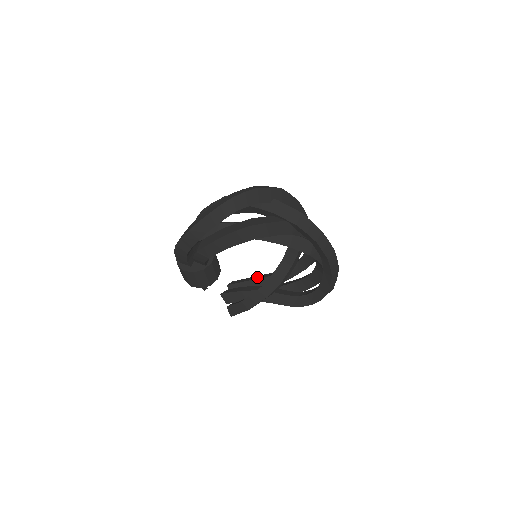
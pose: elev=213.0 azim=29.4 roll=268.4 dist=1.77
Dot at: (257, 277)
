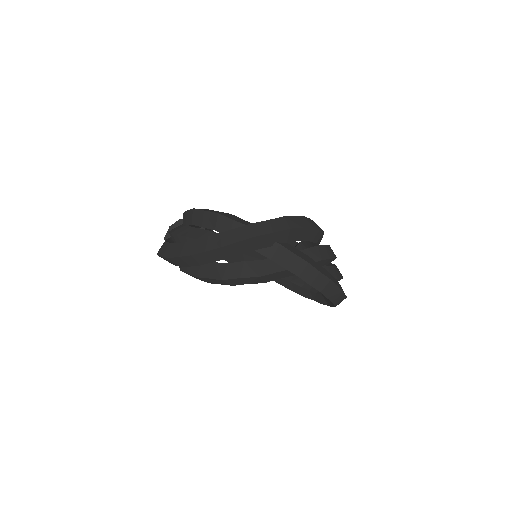
Dot at: occluded
